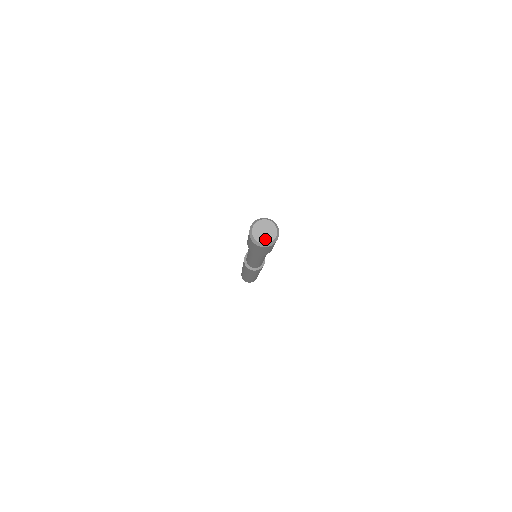
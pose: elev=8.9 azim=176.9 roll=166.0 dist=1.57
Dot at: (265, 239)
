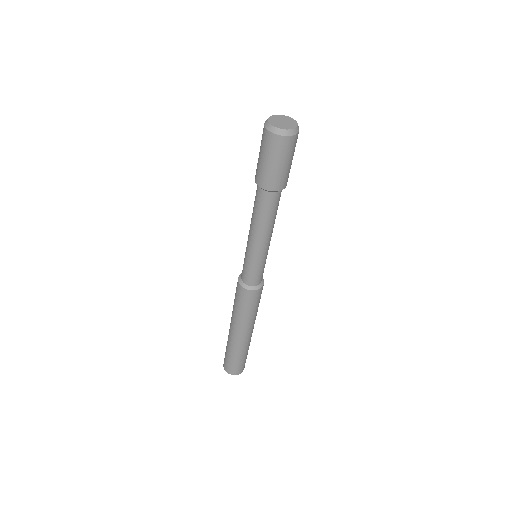
Dot at: (284, 126)
